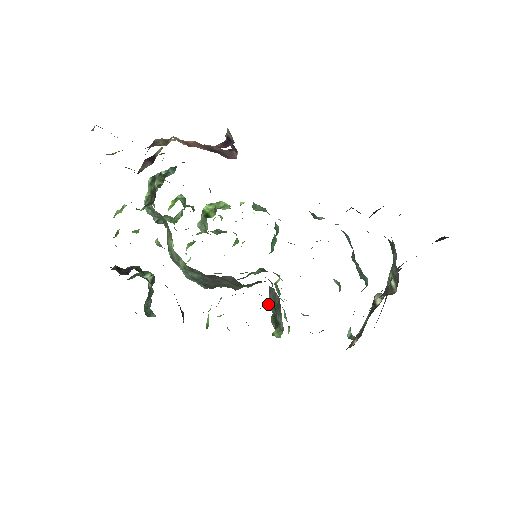
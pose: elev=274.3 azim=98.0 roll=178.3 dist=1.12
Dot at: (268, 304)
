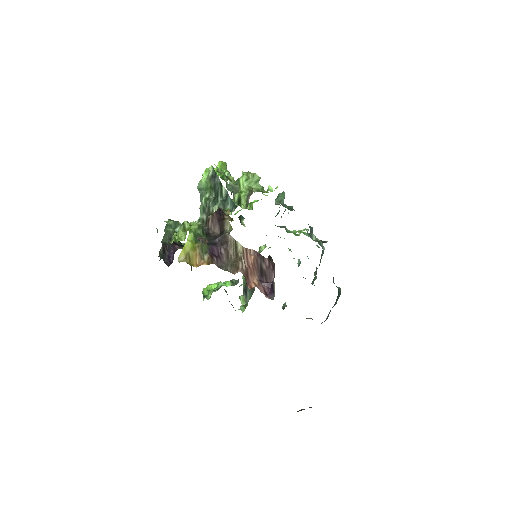
Dot at: occluded
